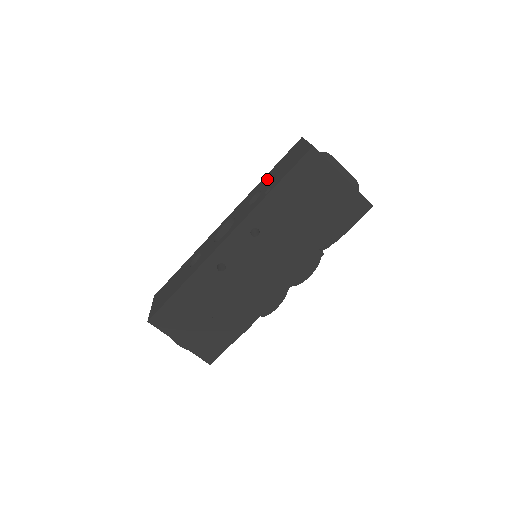
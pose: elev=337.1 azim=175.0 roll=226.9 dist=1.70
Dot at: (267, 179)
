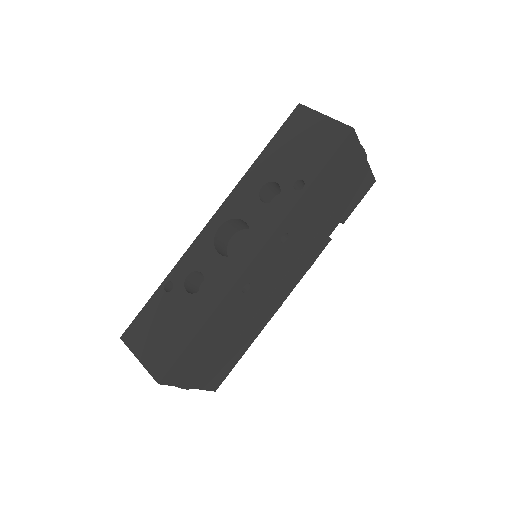
Dot at: (272, 163)
